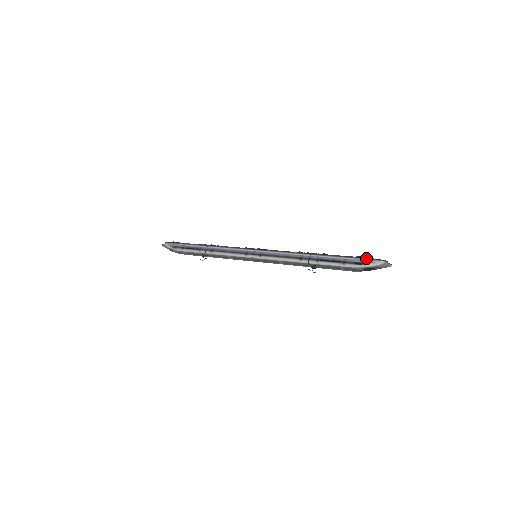
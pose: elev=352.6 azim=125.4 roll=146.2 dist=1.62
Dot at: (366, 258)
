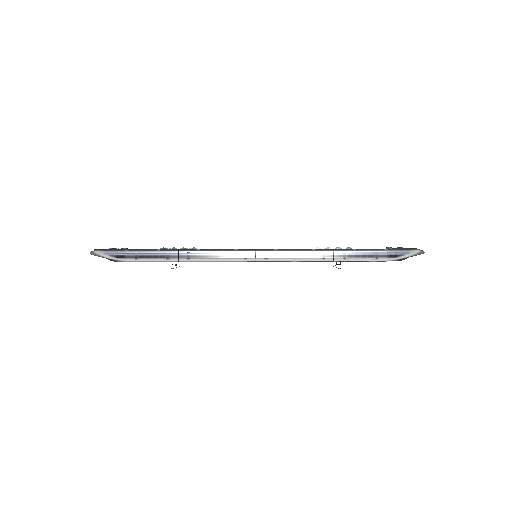
Dot at: (400, 249)
